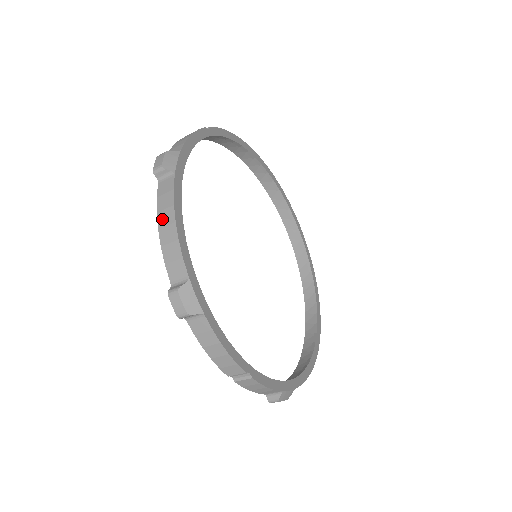
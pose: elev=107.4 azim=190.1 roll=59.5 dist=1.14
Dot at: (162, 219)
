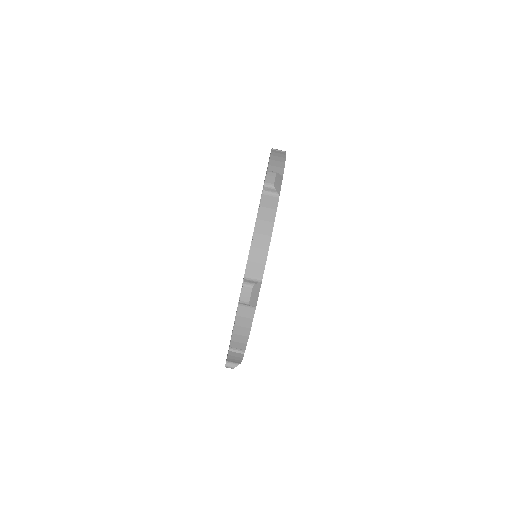
Dot at: (260, 227)
